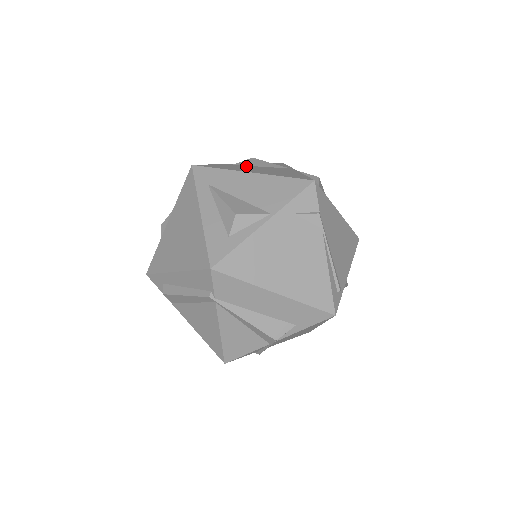
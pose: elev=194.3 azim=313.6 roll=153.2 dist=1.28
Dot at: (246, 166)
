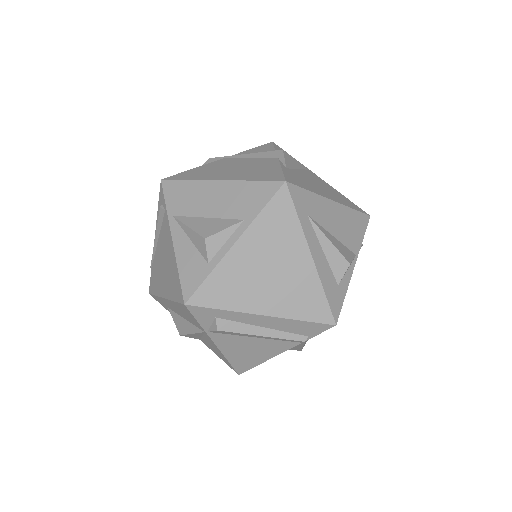
Dot at: (297, 172)
